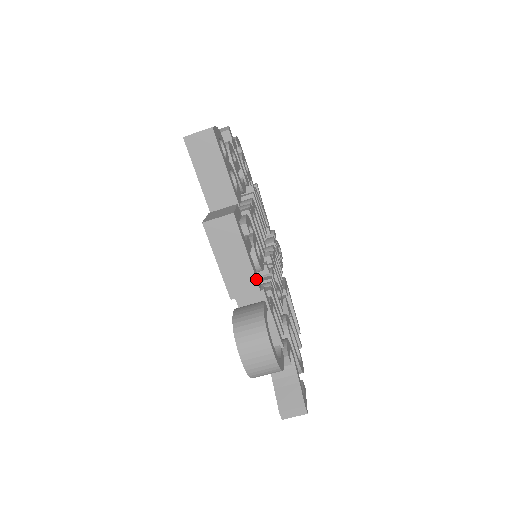
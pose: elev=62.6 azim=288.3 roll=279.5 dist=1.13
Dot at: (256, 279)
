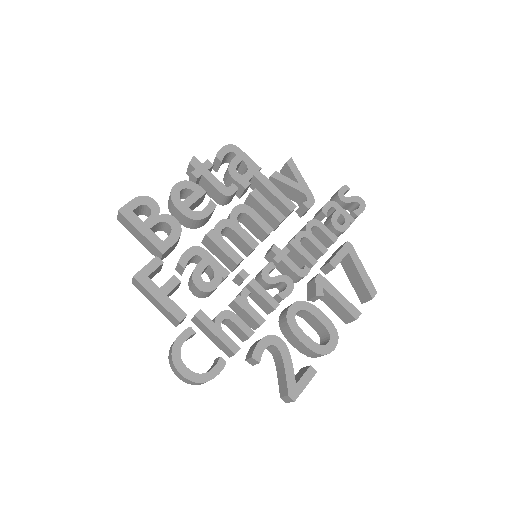
Dot at: (172, 315)
